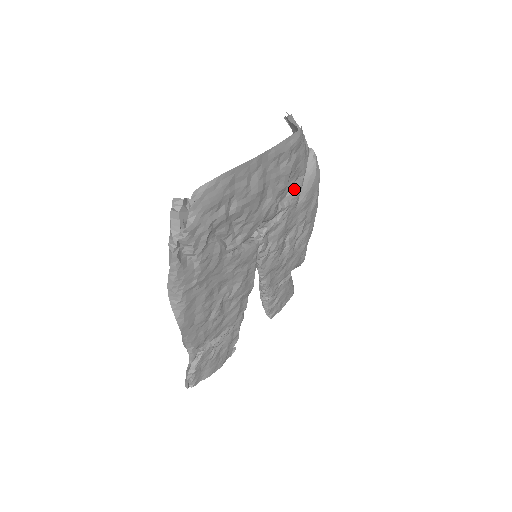
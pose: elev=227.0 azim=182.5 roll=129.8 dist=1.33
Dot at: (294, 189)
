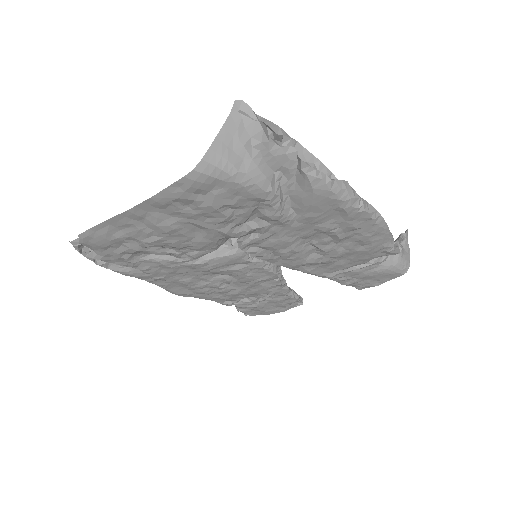
Dot at: (262, 212)
